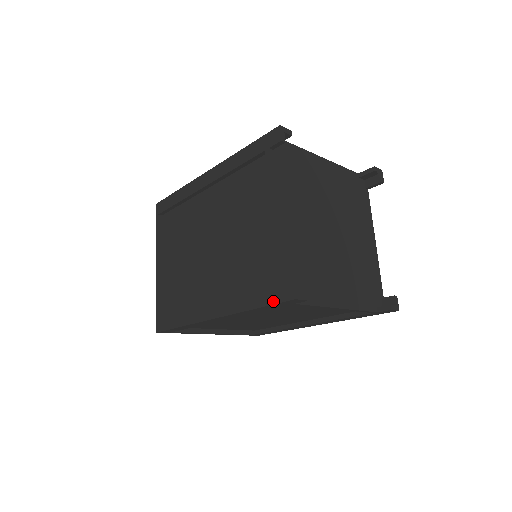
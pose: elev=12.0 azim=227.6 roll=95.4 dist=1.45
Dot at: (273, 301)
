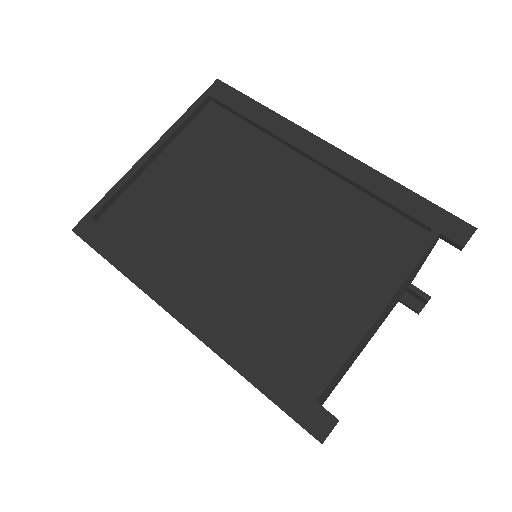
Dot at: (289, 409)
